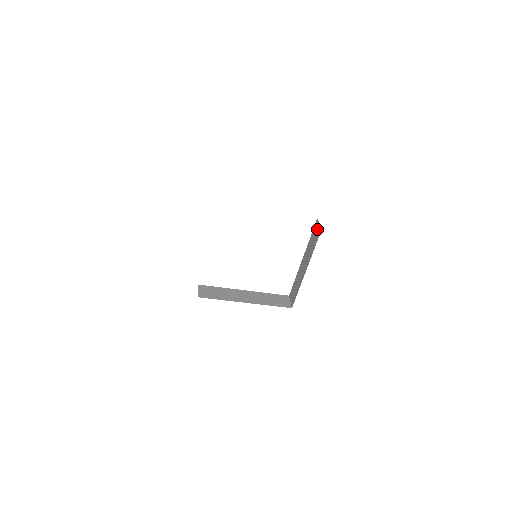
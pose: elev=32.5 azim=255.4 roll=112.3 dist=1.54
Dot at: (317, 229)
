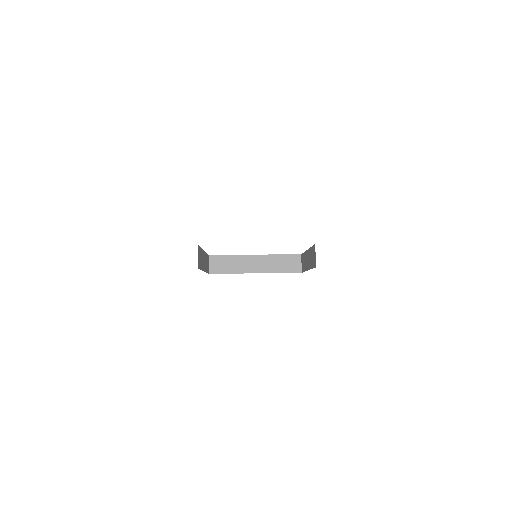
Dot at: (314, 256)
